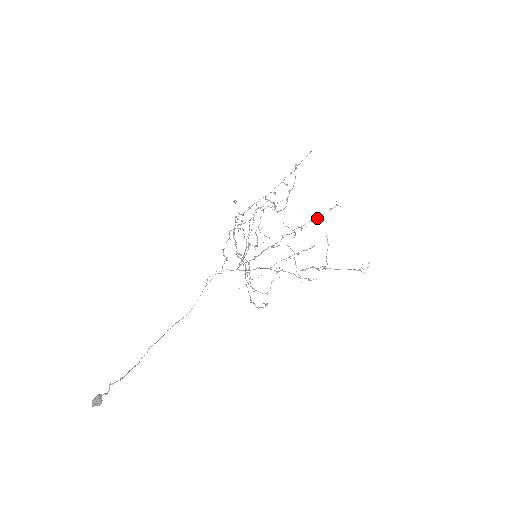
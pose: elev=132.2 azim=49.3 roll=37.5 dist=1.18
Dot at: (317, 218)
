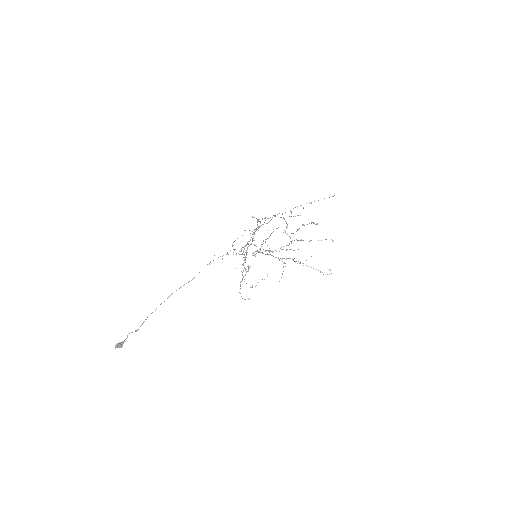
Dot at: occluded
